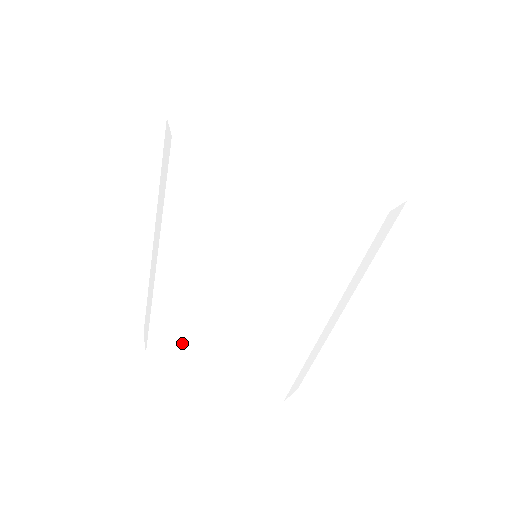
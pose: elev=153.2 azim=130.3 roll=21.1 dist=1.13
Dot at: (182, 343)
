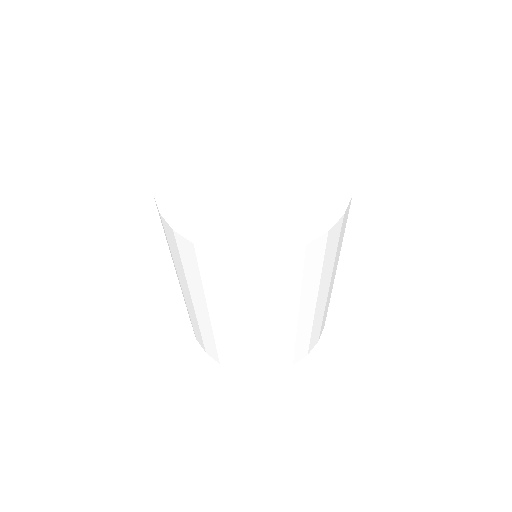
Dot at: occluded
